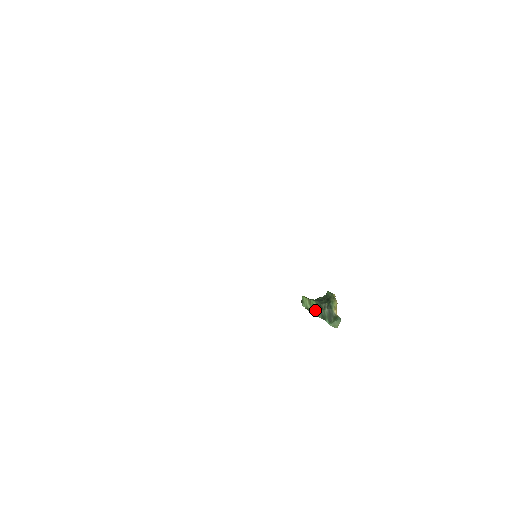
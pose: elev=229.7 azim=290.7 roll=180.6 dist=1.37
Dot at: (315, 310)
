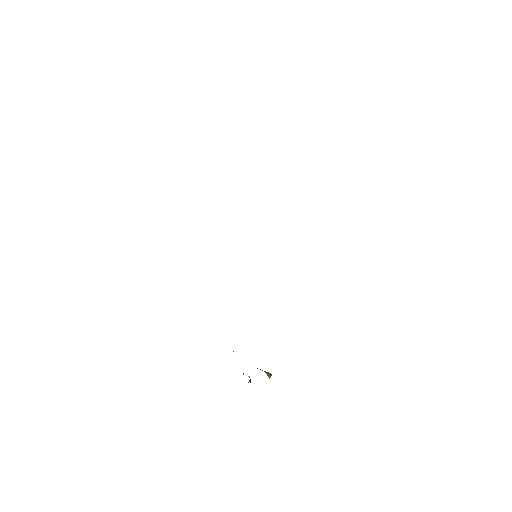
Dot at: occluded
